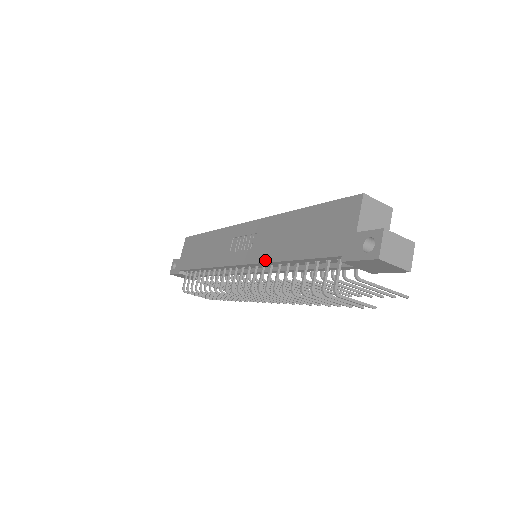
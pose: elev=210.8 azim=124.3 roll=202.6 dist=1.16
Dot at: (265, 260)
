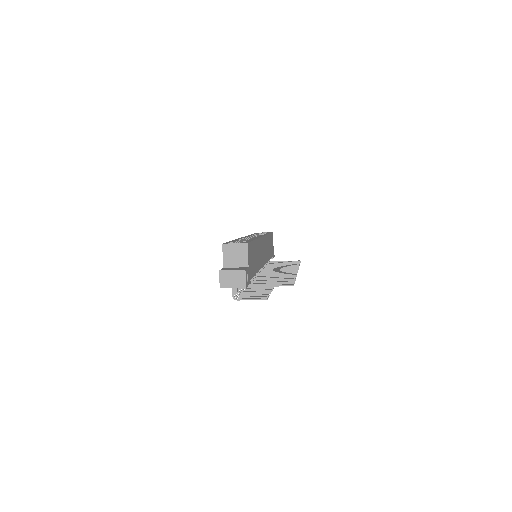
Dot at: occluded
